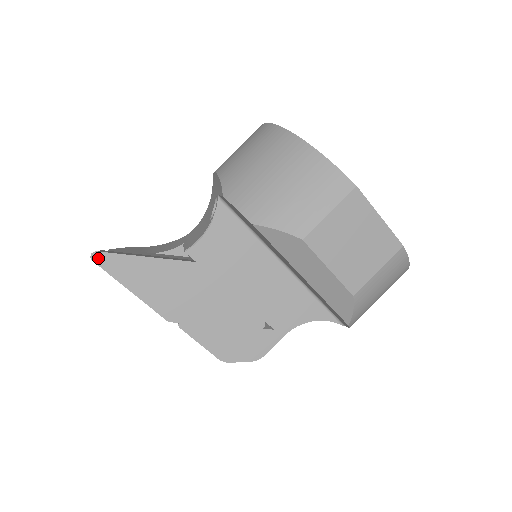
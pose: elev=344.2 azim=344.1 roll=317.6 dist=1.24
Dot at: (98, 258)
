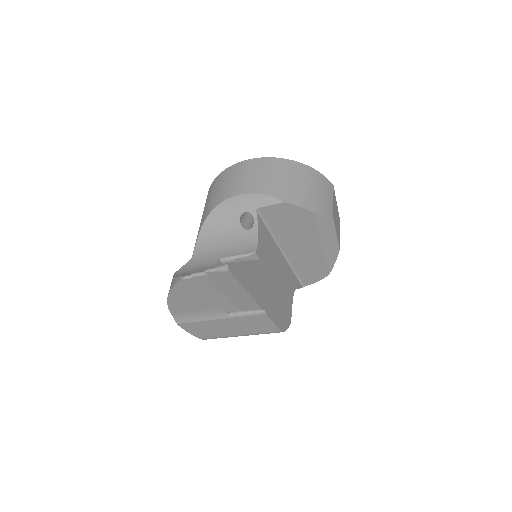
Dot at: (231, 268)
